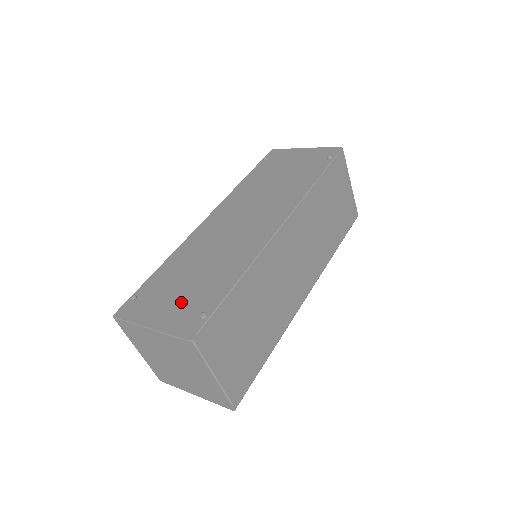
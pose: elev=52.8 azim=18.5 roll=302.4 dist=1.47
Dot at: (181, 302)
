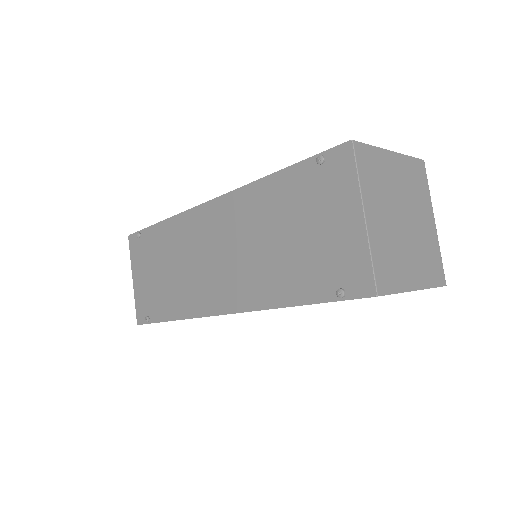
Dot at: (148, 287)
